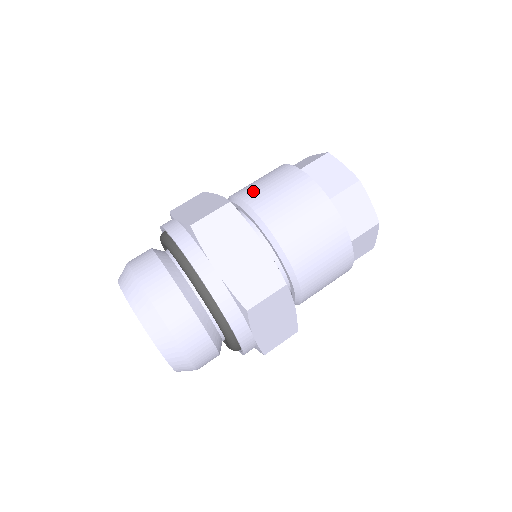
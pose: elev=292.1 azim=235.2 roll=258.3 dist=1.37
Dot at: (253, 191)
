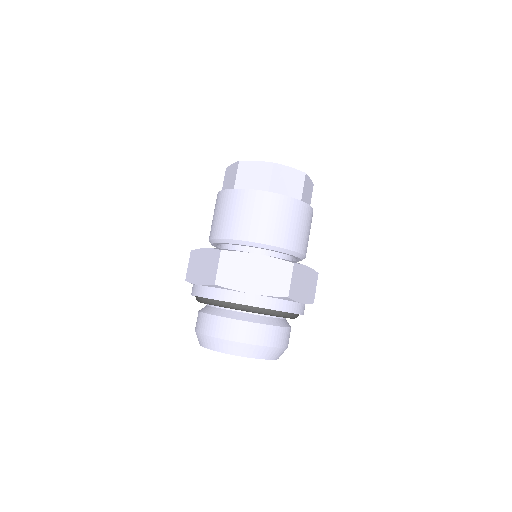
Dot at: (222, 227)
